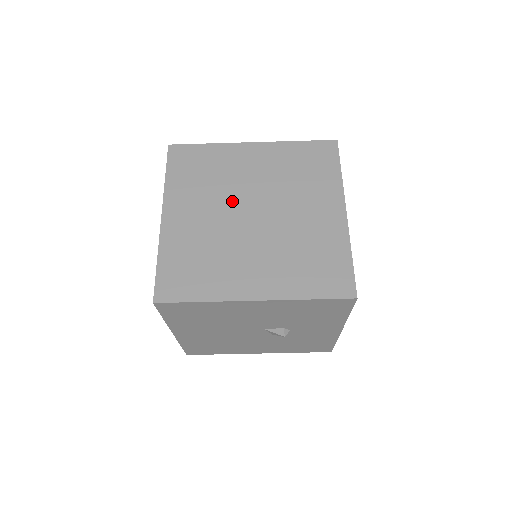
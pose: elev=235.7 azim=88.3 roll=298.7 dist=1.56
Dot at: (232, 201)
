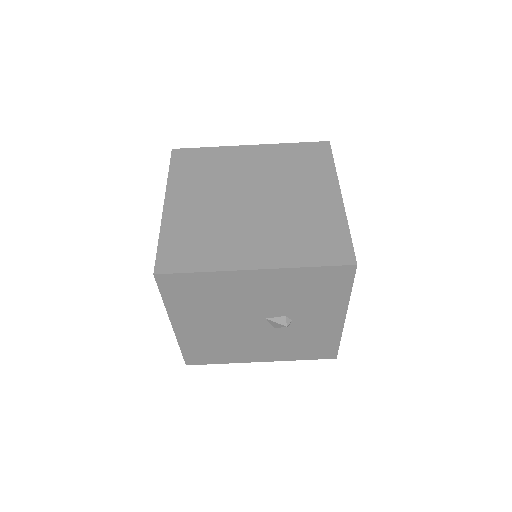
Dot at: (232, 190)
